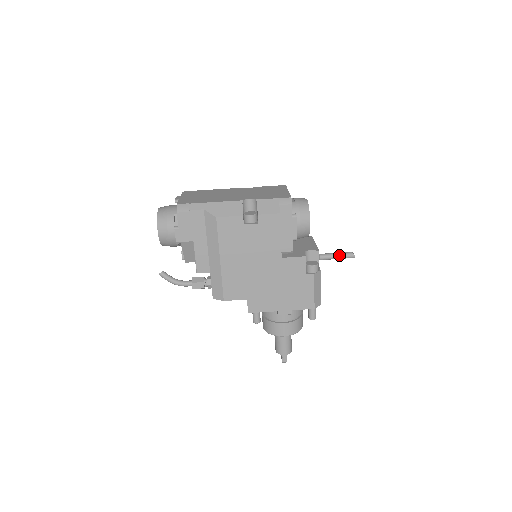
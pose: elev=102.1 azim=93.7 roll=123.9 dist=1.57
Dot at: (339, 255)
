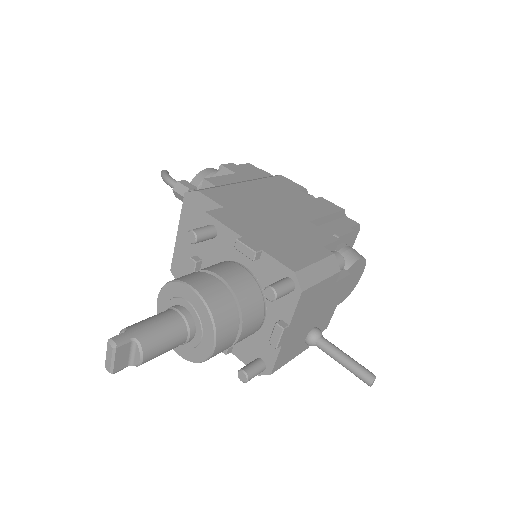
Dot at: occluded
